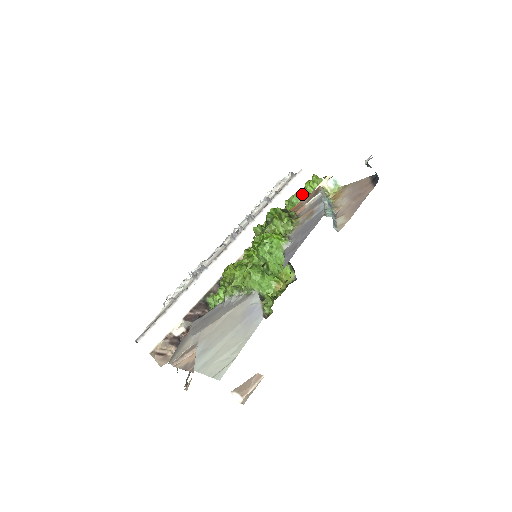
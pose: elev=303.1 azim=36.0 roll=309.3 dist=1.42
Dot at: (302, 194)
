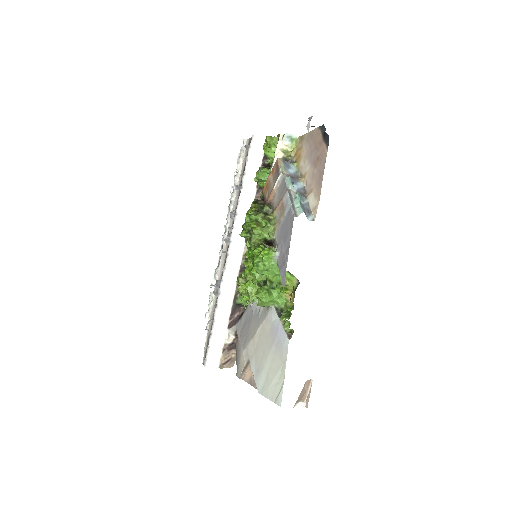
Dot at: (266, 157)
